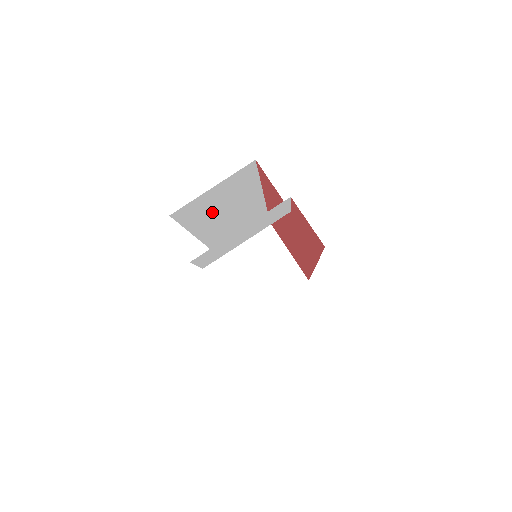
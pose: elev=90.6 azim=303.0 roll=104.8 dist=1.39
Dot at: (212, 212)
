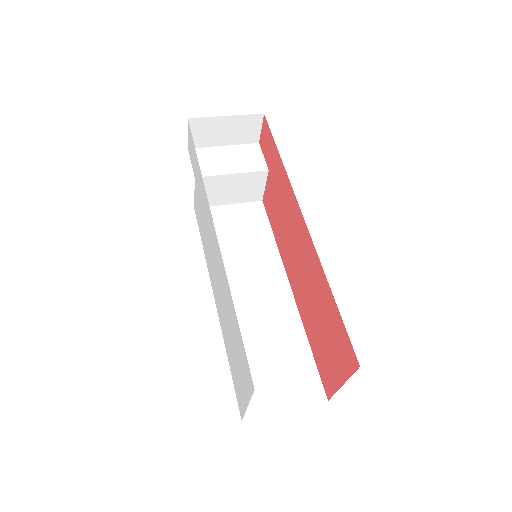
Dot at: (229, 246)
